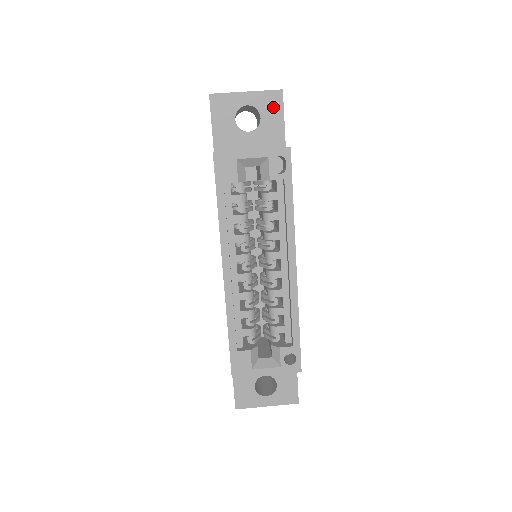
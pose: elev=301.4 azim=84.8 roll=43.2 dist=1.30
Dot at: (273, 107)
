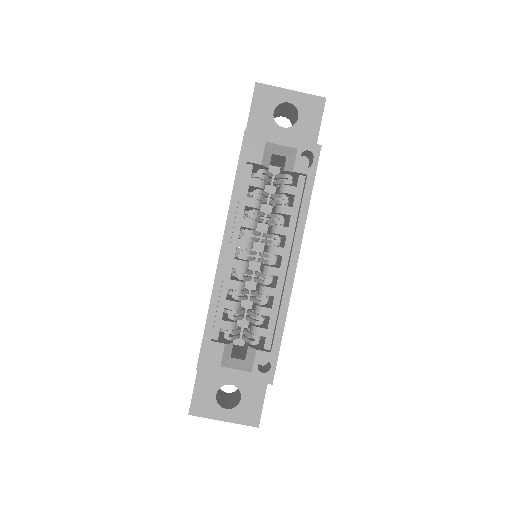
Dot at: (313, 111)
